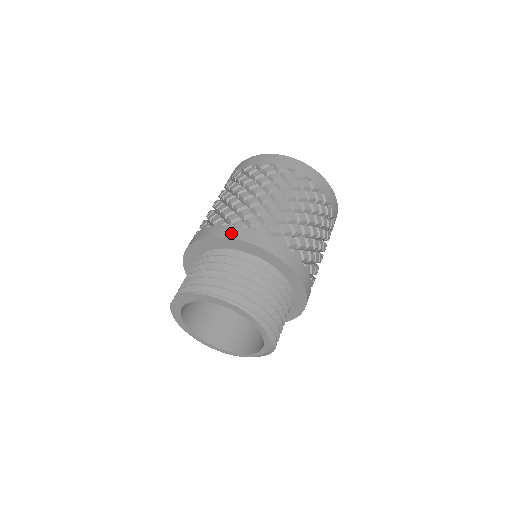
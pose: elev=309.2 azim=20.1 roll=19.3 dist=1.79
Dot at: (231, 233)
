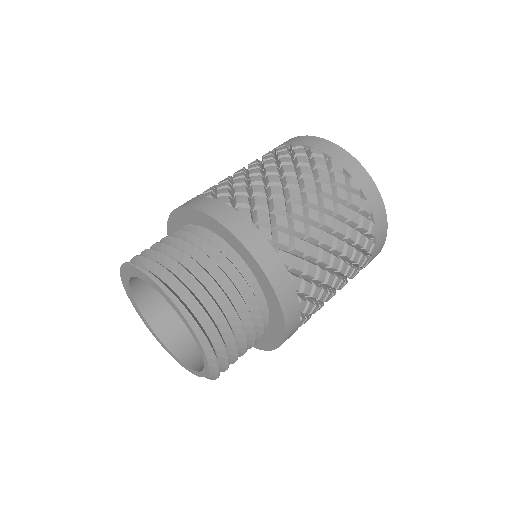
Dot at: (190, 203)
